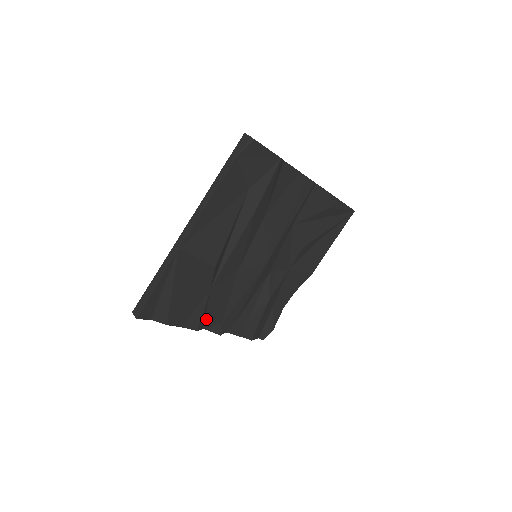
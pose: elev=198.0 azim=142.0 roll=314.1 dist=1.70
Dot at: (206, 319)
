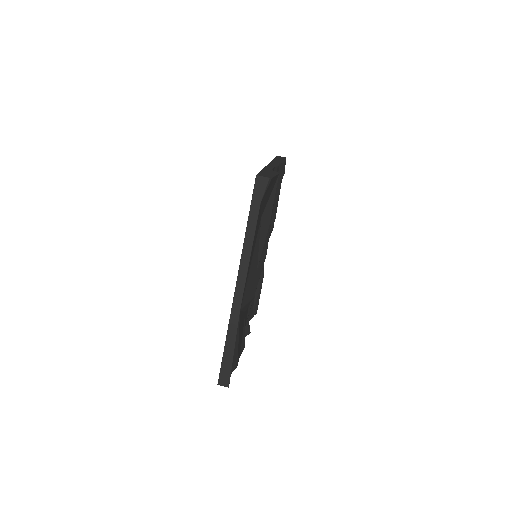
Dot at: occluded
